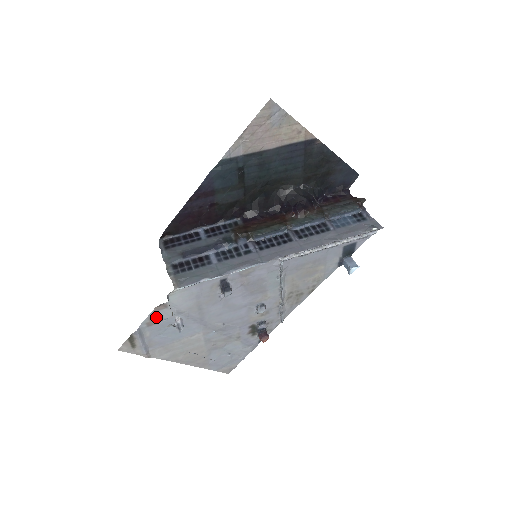
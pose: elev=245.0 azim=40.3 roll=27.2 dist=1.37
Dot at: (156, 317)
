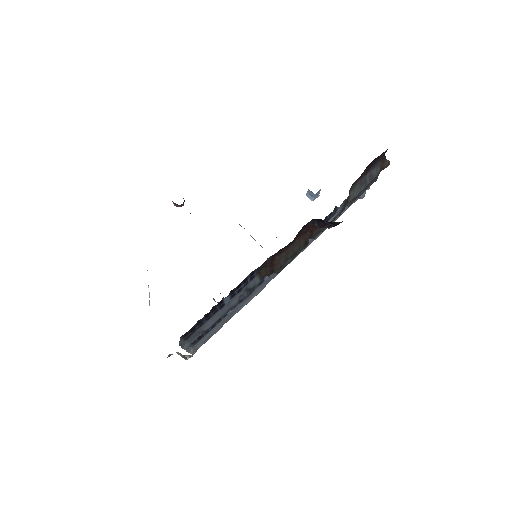
Dot at: occluded
